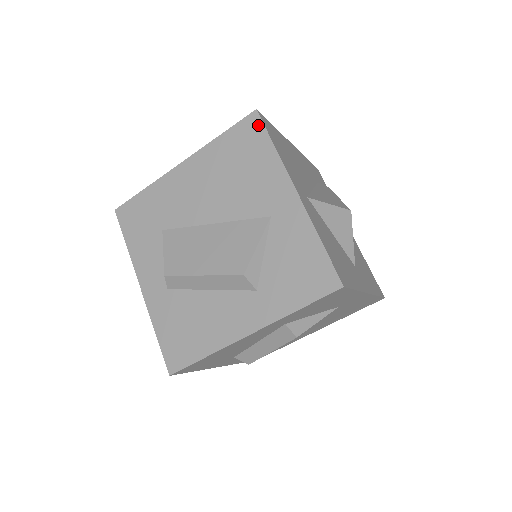
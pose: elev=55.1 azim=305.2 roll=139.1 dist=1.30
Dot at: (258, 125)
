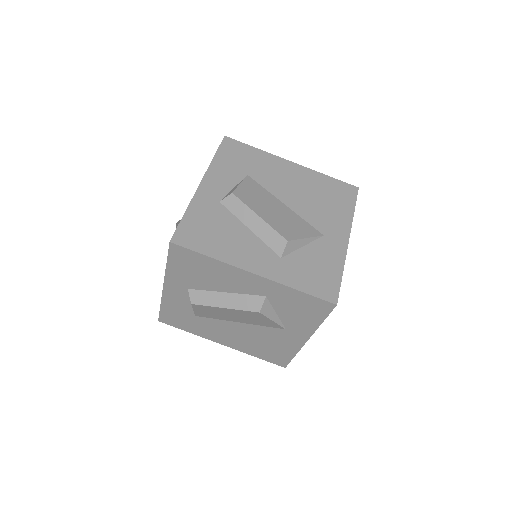
Dot at: (354, 194)
